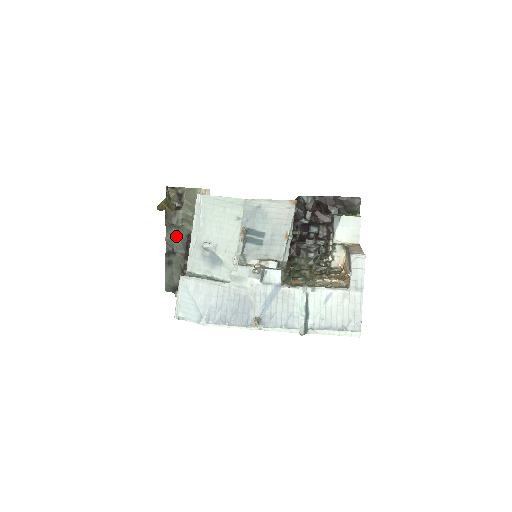
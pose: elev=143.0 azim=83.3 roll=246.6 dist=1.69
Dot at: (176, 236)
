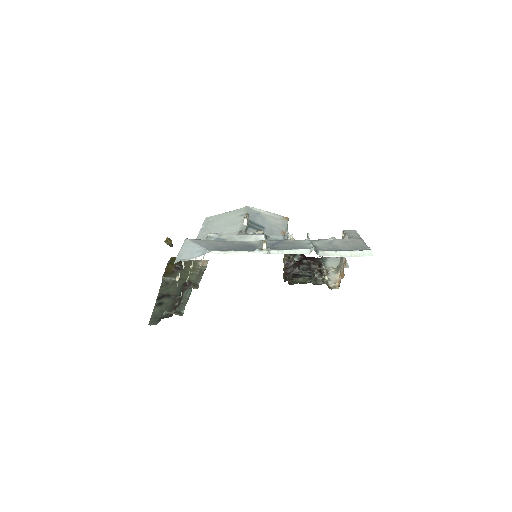
Dot at: (171, 287)
